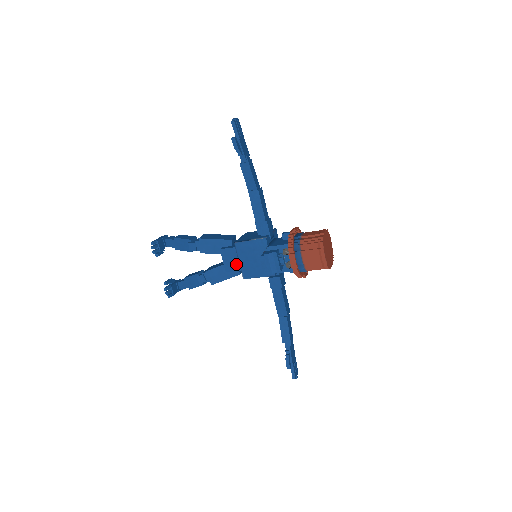
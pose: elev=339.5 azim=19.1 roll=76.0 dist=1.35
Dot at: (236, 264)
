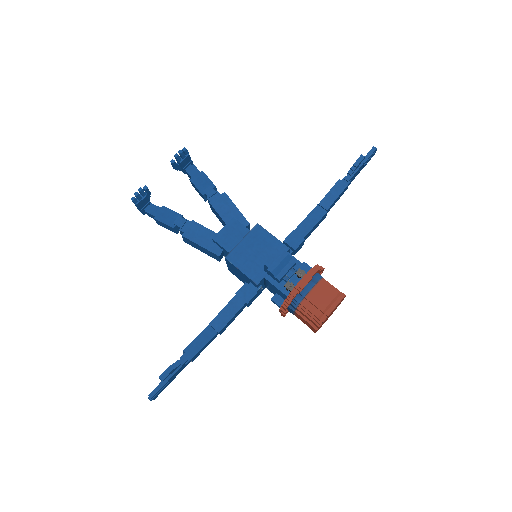
Dot at: (231, 242)
